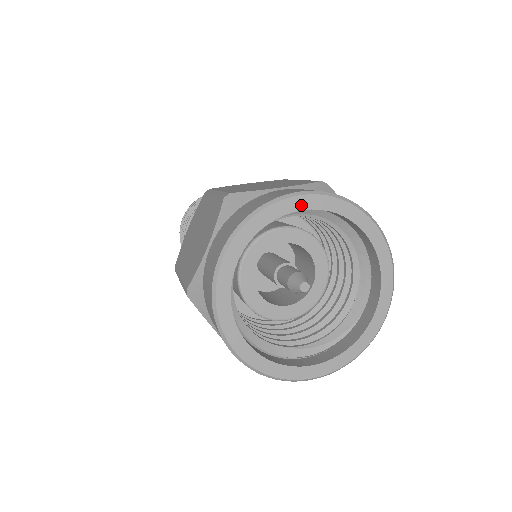
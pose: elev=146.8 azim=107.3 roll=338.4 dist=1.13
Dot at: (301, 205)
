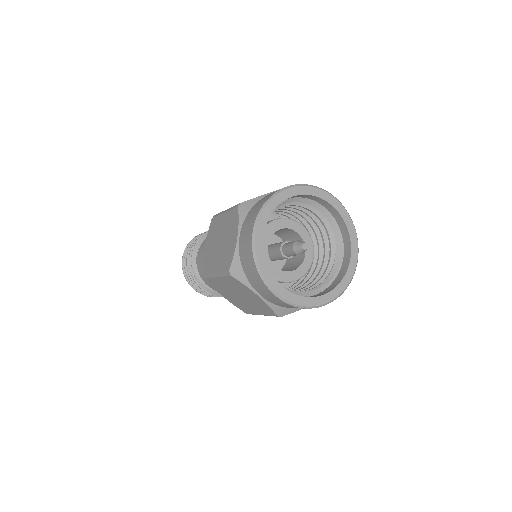
Dot at: (291, 194)
